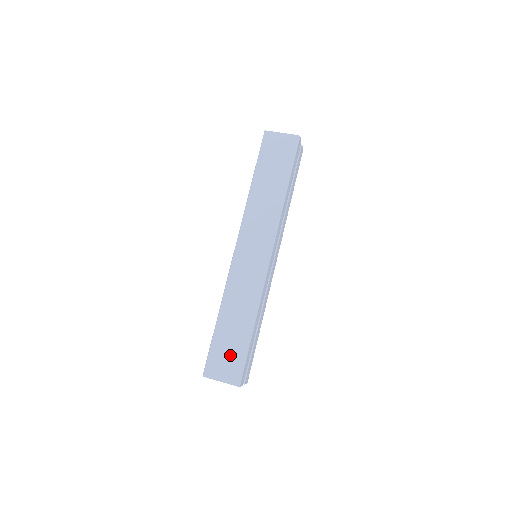
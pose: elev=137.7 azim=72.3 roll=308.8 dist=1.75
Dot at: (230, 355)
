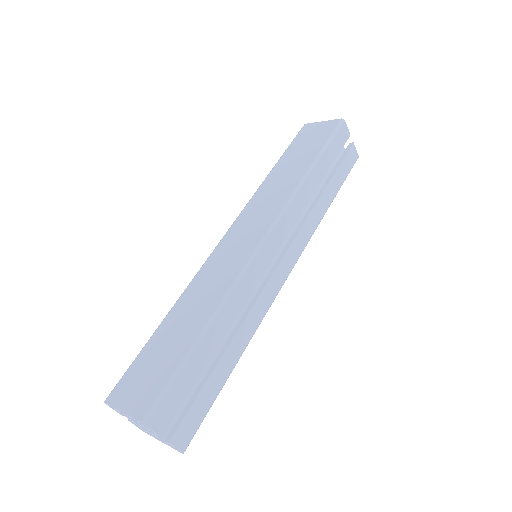
Dot at: (154, 370)
